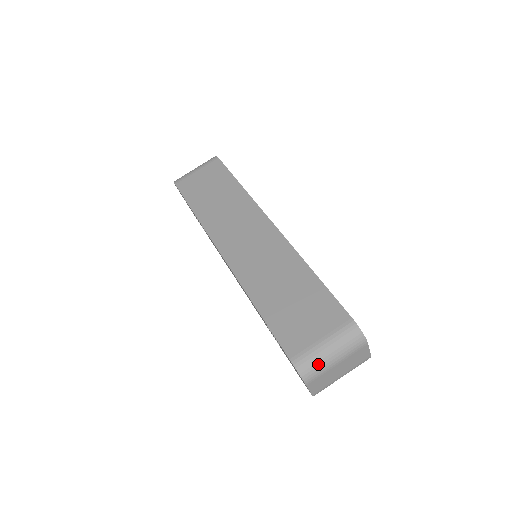
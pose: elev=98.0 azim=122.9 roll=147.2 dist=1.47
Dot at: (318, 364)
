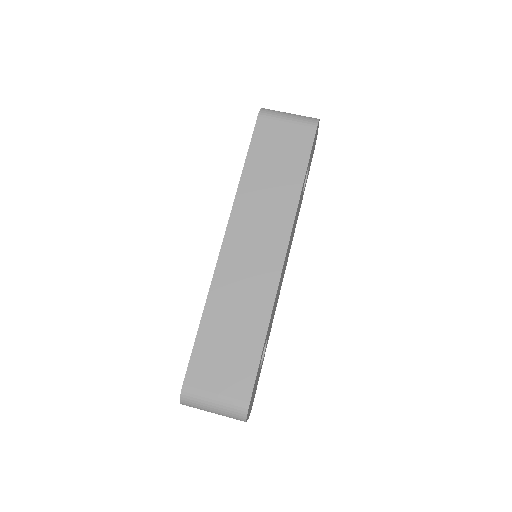
Dot at: (198, 405)
